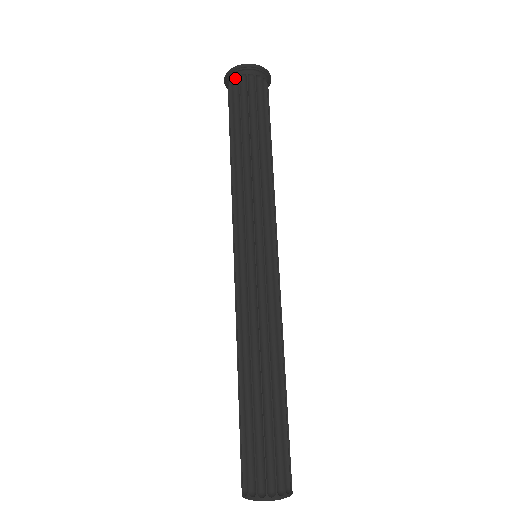
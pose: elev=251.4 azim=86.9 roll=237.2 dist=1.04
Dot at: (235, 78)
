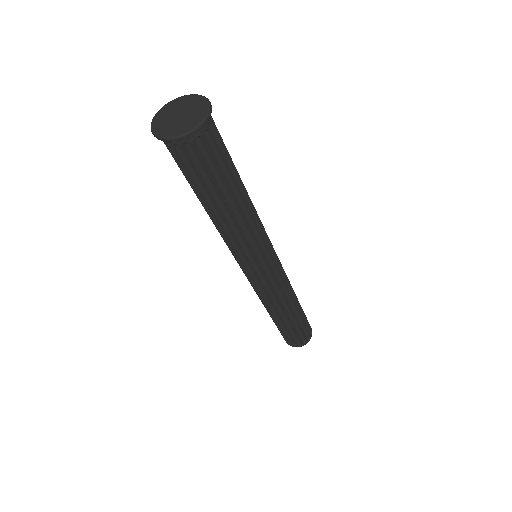
Dot at: (167, 143)
